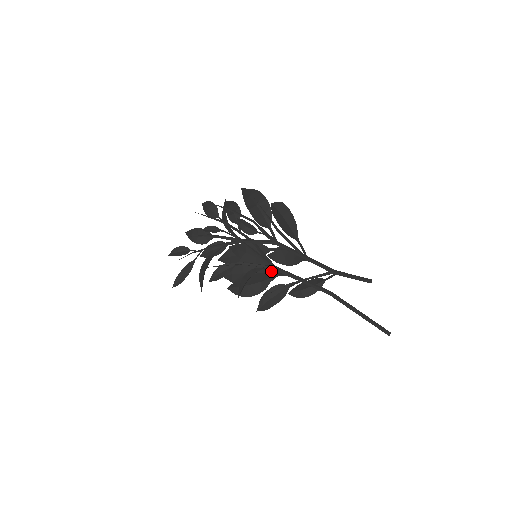
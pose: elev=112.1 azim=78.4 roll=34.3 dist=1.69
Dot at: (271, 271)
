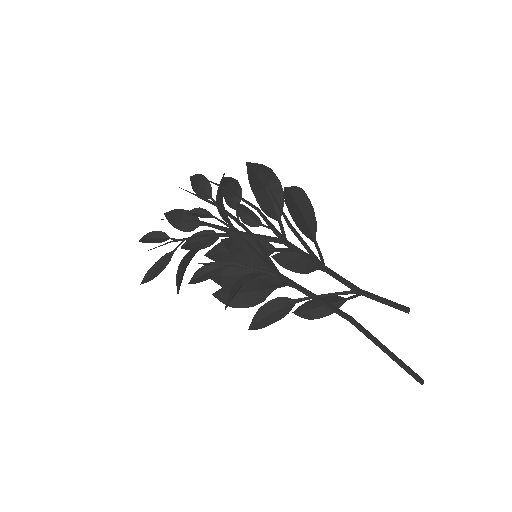
Dot at: (274, 278)
